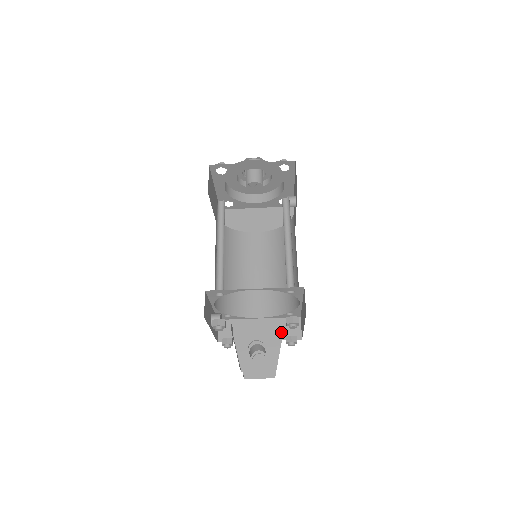
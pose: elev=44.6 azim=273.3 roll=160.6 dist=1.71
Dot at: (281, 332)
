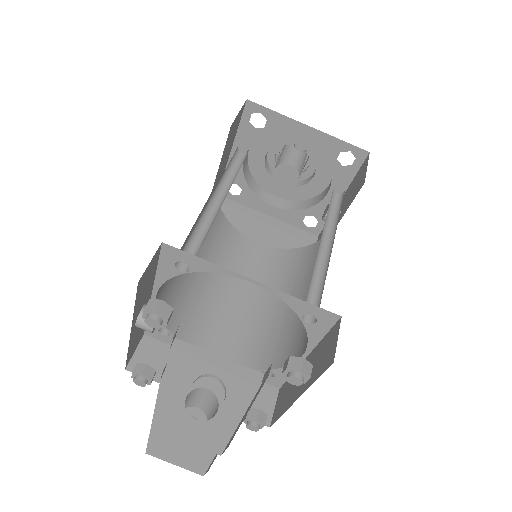
Dot at: occluded
